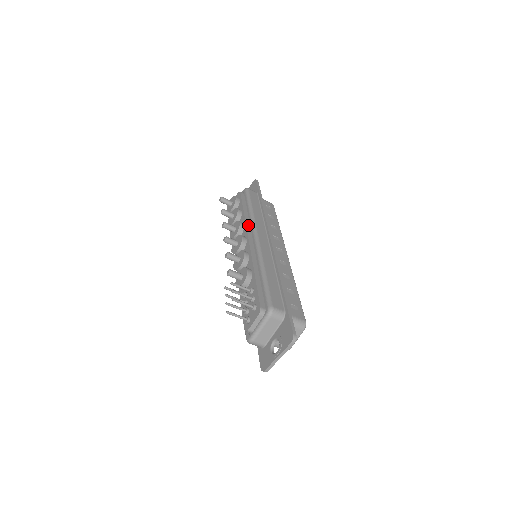
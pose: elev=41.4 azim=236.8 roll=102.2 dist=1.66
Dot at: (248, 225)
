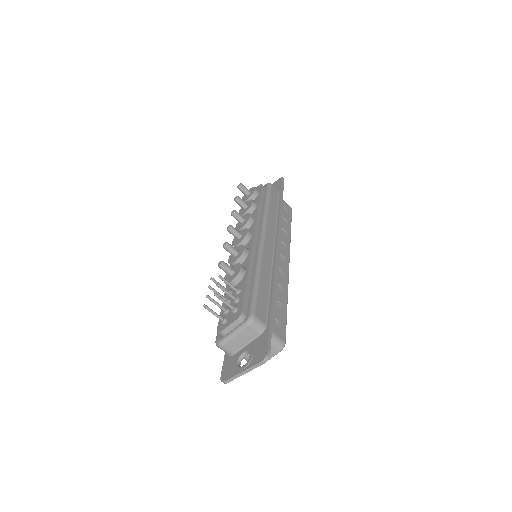
Dot at: (258, 221)
